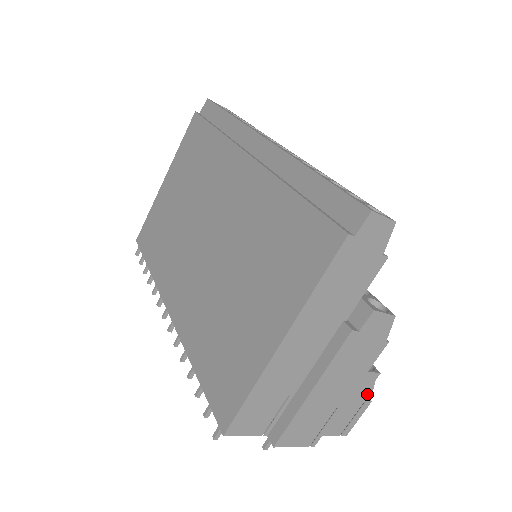
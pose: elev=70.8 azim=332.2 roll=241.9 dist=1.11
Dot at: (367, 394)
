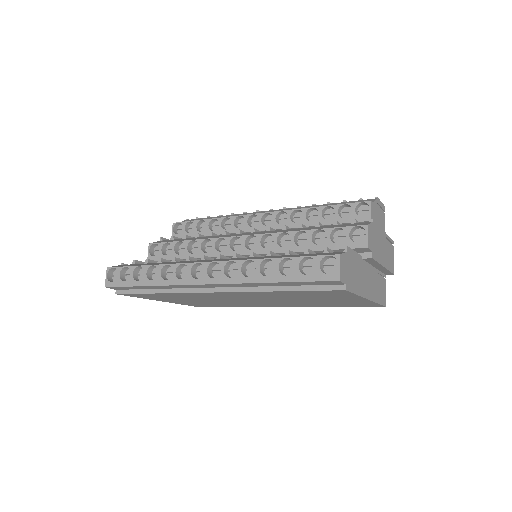
Dot at: (376, 205)
